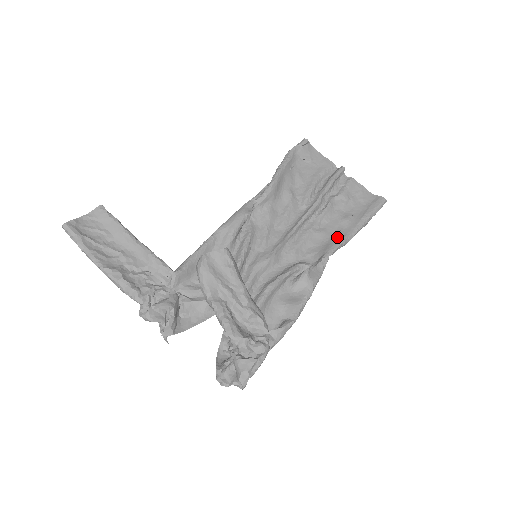
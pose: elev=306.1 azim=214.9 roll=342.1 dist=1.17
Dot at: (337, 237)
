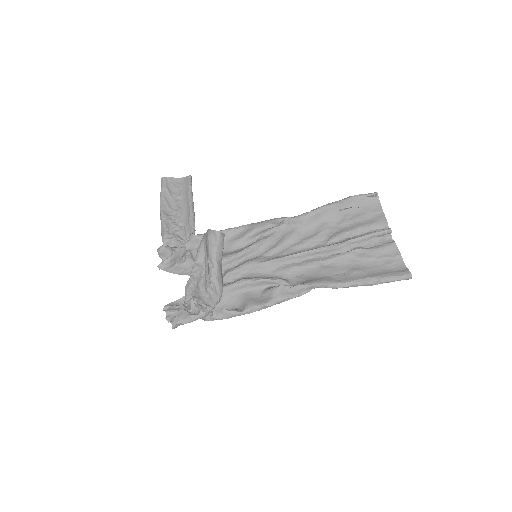
Dot at: (331, 278)
